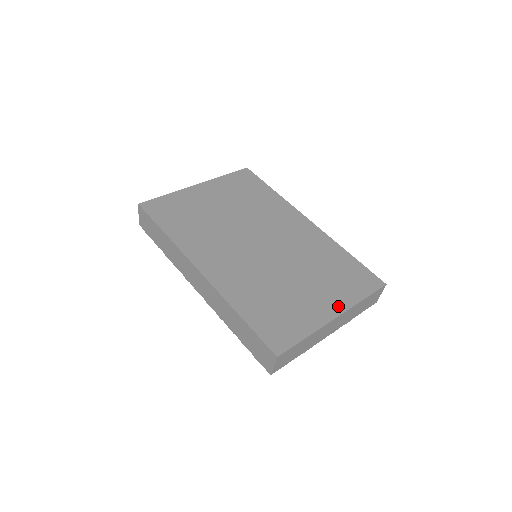
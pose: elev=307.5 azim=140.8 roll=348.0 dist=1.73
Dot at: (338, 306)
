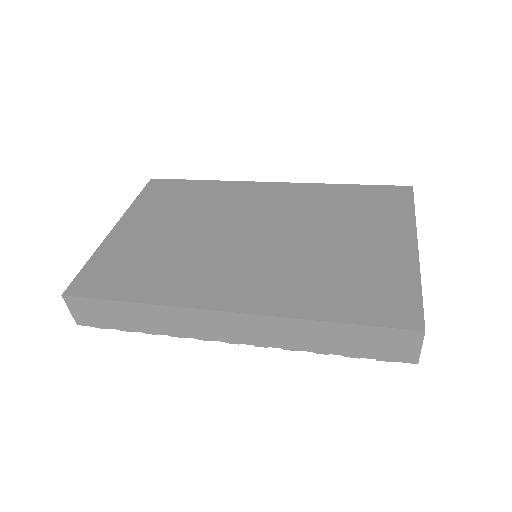
Dot at: (404, 235)
